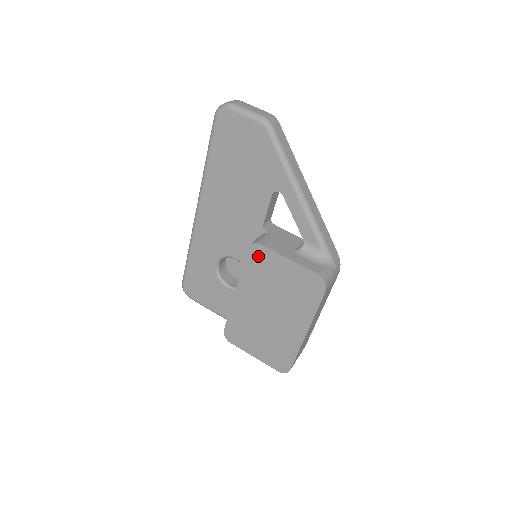
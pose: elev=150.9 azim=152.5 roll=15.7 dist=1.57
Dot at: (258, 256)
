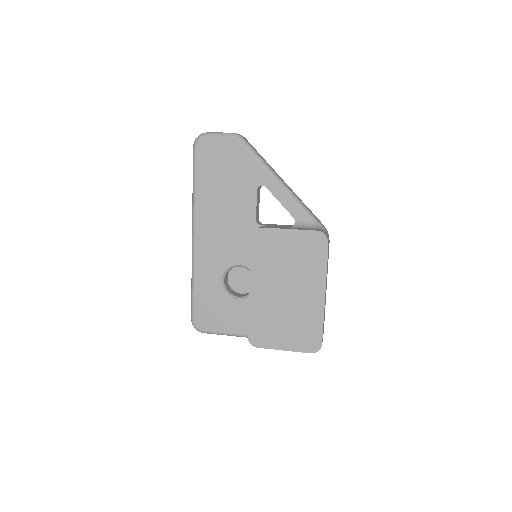
Dot at: (262, 240)
